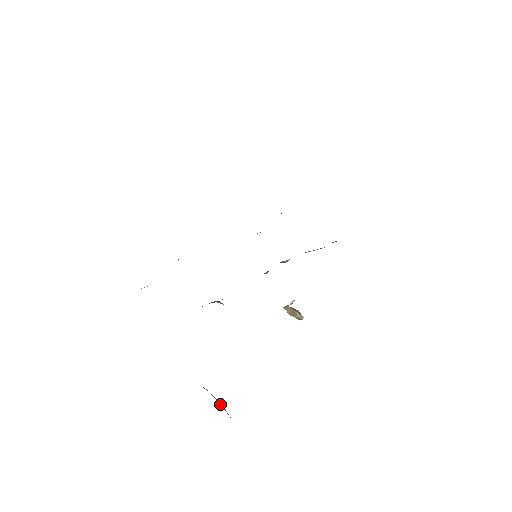
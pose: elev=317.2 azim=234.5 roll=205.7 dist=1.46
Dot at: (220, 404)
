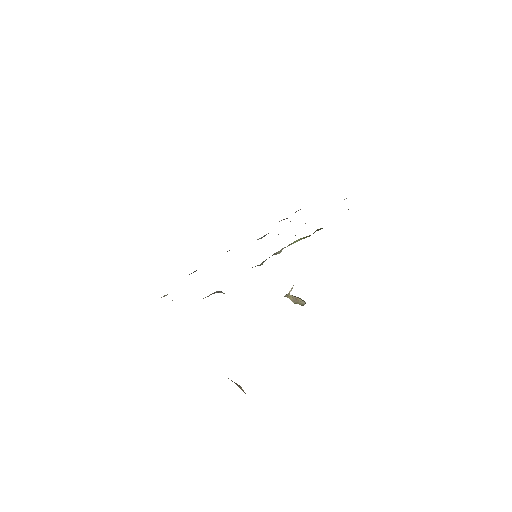
Dot at: occluded
